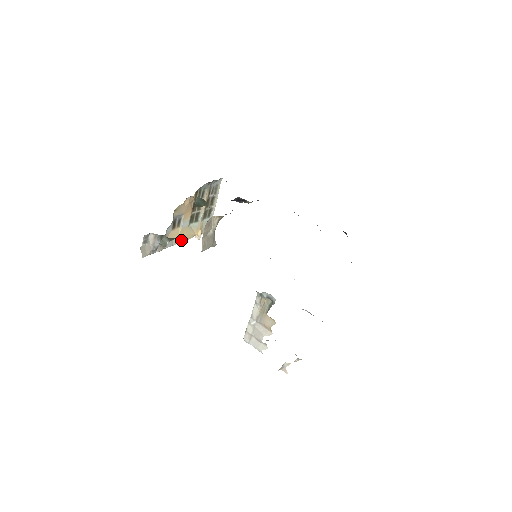
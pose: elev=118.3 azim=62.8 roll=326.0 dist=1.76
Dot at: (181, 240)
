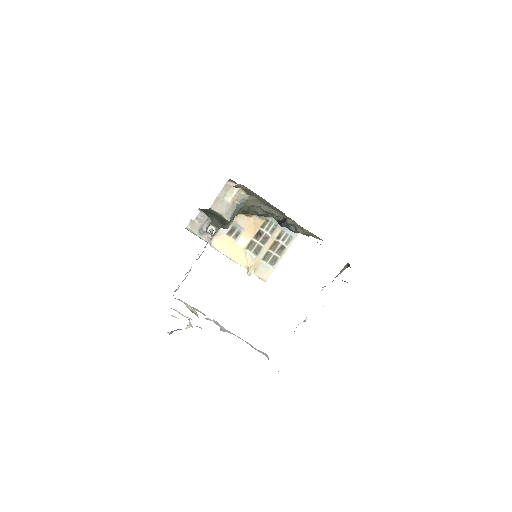
Dot at: (231, 255)
